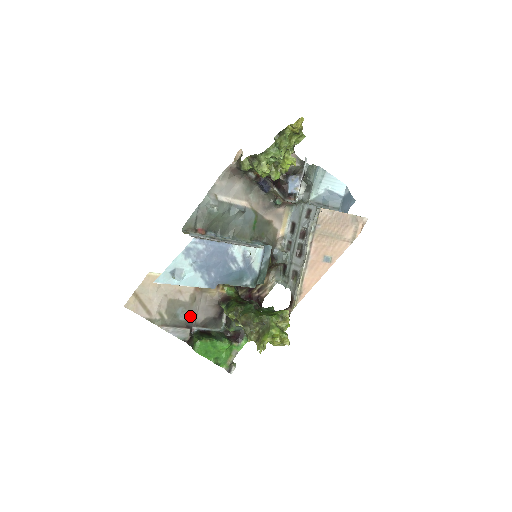
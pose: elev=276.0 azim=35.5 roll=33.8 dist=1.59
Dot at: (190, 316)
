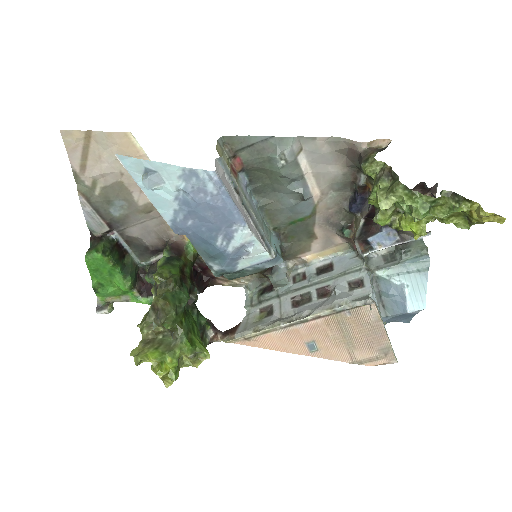
Dot at: (125, 219)
